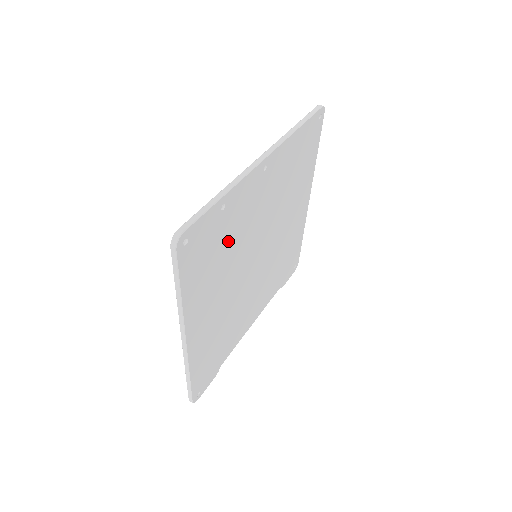
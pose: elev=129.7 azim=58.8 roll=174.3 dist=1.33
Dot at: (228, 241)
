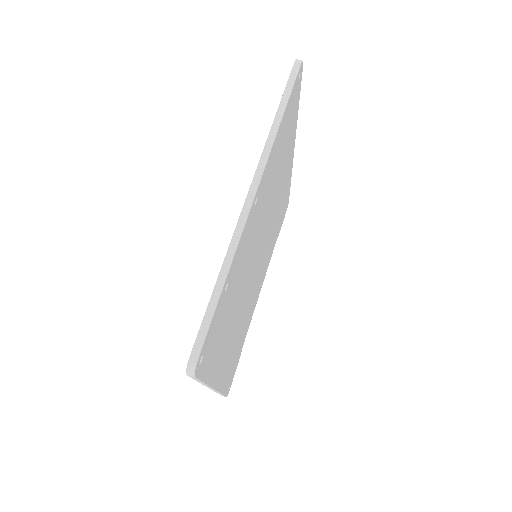
Dot at: (234, 294)
